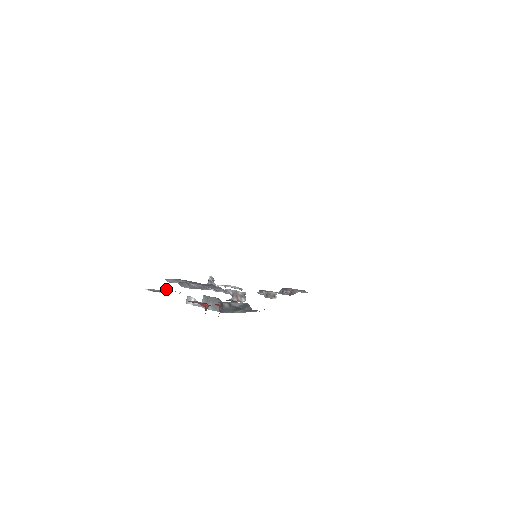
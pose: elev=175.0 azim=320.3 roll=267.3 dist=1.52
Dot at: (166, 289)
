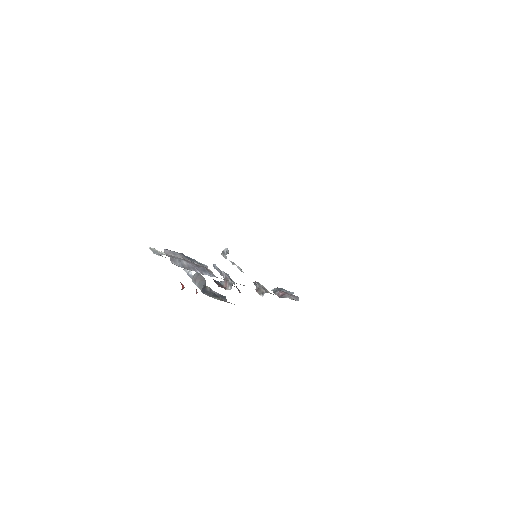
Dot at: occluded
